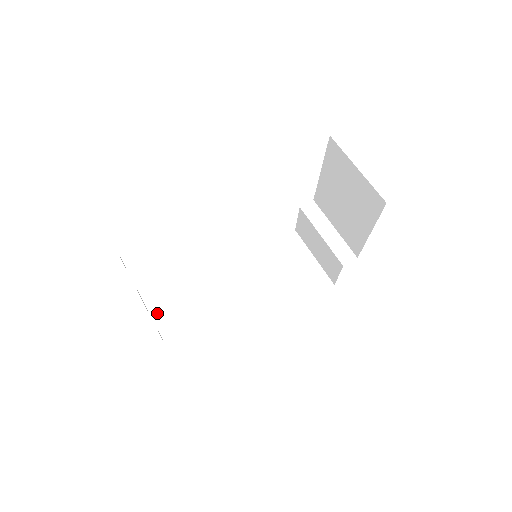
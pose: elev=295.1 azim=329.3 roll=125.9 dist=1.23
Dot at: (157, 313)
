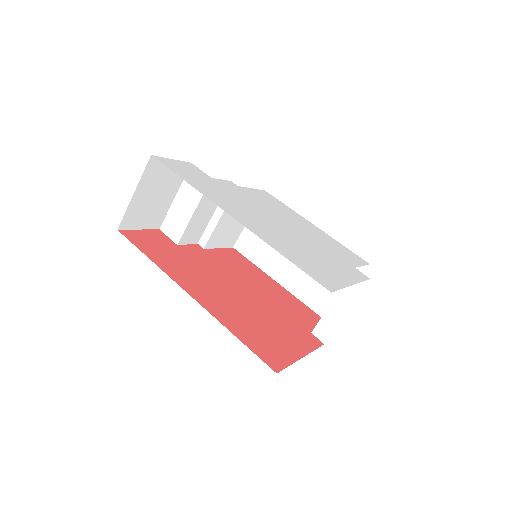
Dot at: (175, 207)
